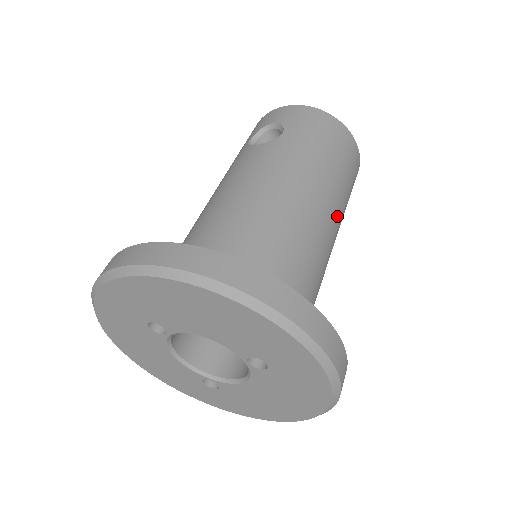
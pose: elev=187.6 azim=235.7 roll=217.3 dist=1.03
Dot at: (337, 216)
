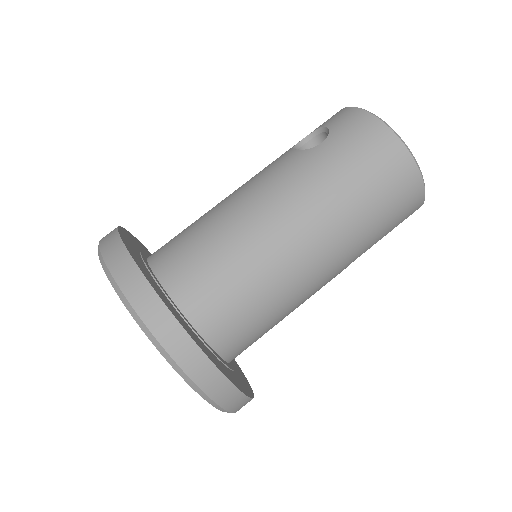
Dot at: (337, 248)
